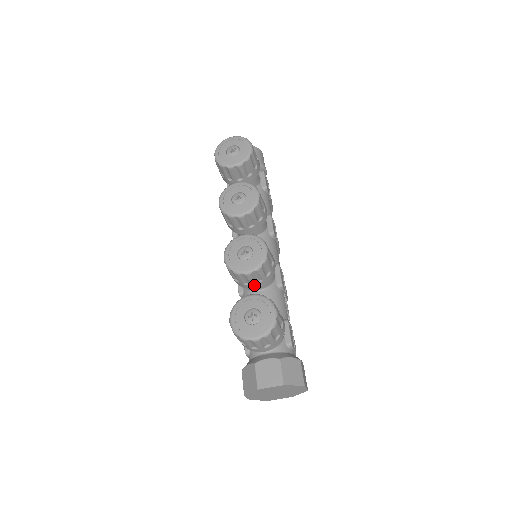
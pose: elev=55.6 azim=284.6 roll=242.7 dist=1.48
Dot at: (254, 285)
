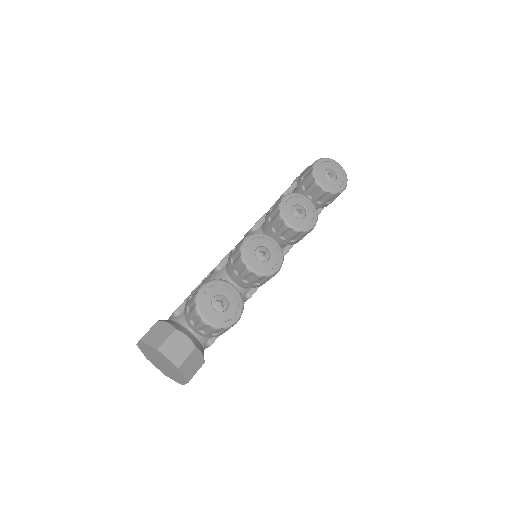
Dot at: (239, 279)
